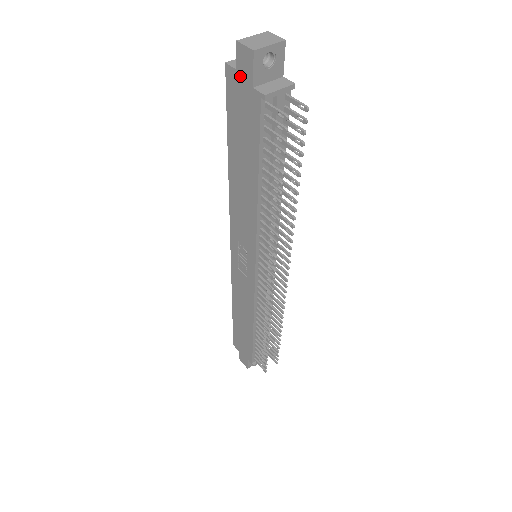
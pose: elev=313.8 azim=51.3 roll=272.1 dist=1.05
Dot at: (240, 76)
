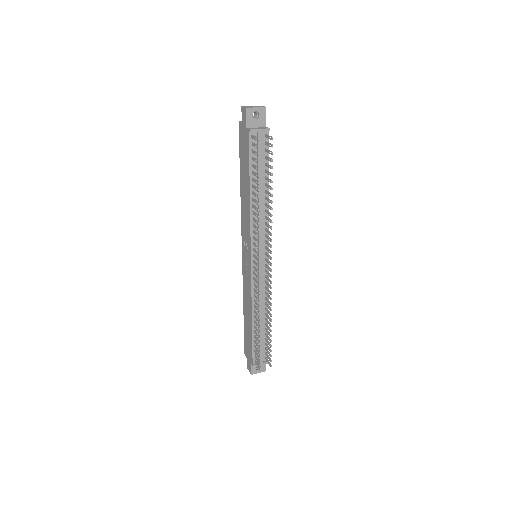
Dot at: (243, 125)
